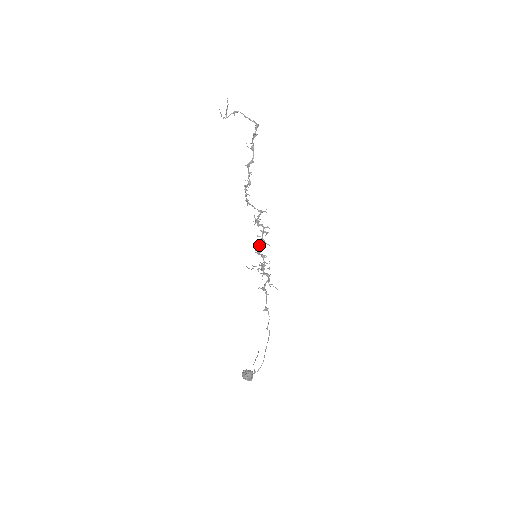
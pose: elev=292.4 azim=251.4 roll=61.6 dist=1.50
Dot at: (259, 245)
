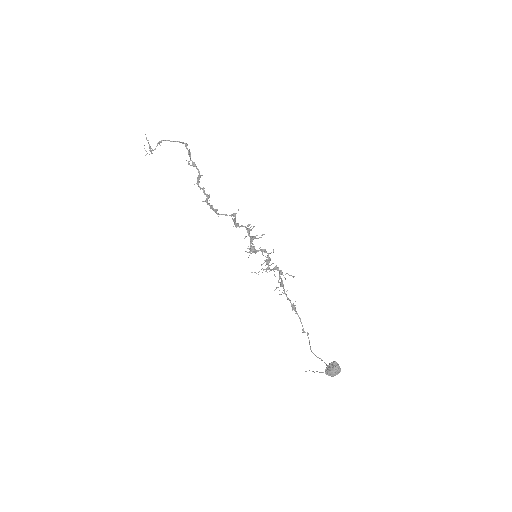
Dot at: (251, 246)
